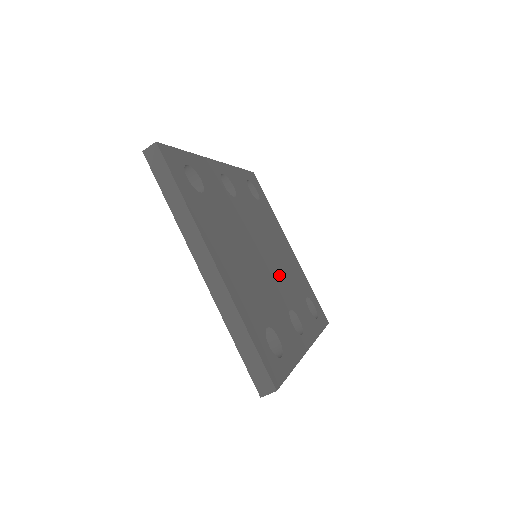
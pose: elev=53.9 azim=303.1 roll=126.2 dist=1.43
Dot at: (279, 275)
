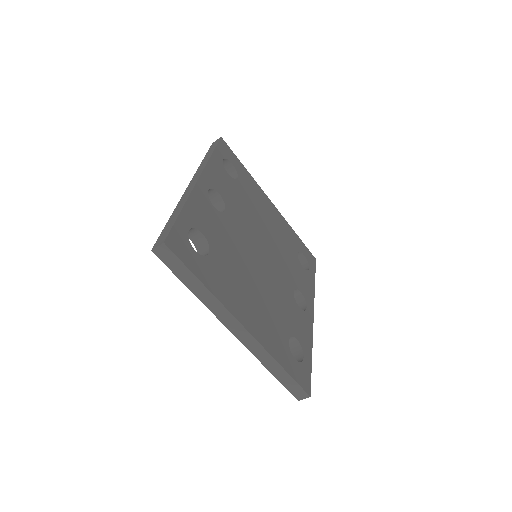
Dot at: (277, 260)
